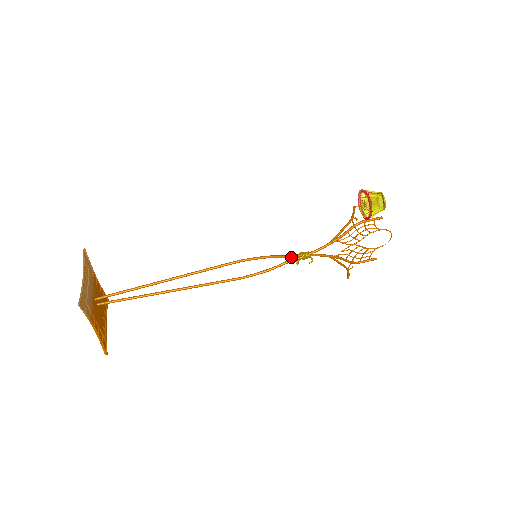
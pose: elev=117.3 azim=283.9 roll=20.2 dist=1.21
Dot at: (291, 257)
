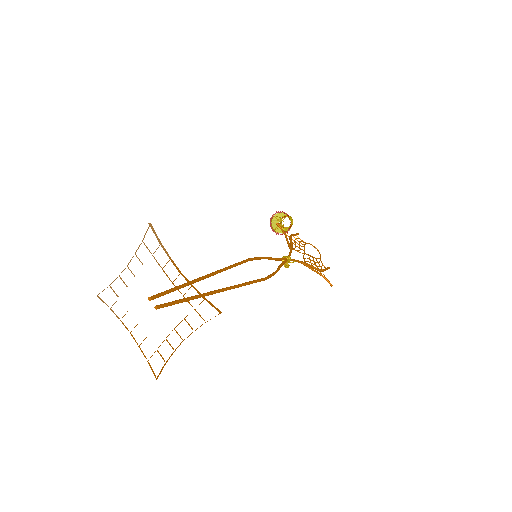
Dot at: (279, 259)
